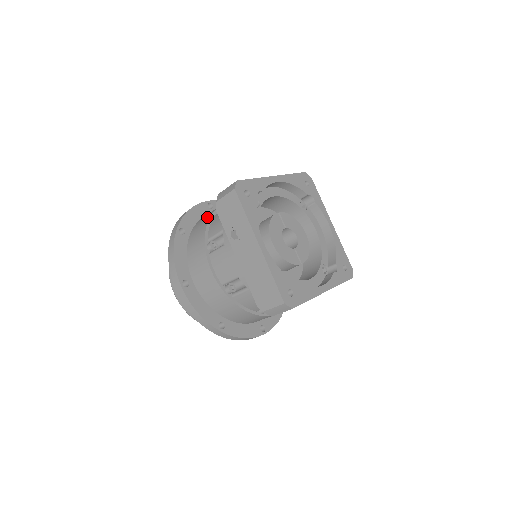
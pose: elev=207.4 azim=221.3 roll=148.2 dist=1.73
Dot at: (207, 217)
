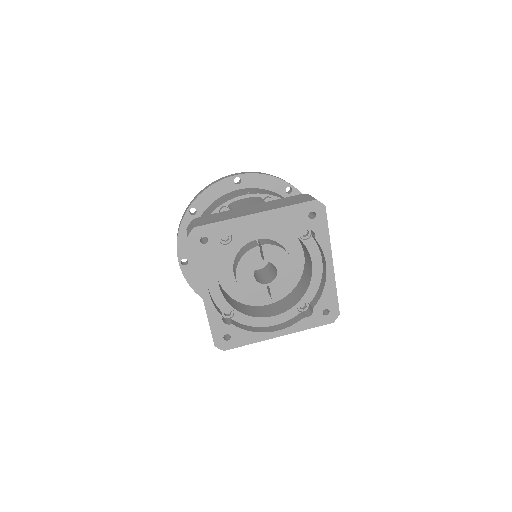
Dot at: (210, 211)
